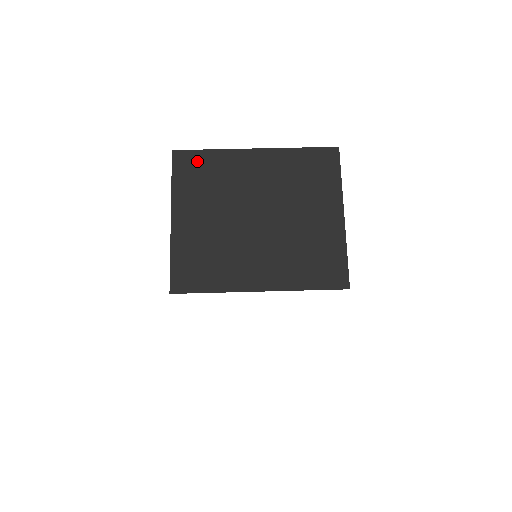
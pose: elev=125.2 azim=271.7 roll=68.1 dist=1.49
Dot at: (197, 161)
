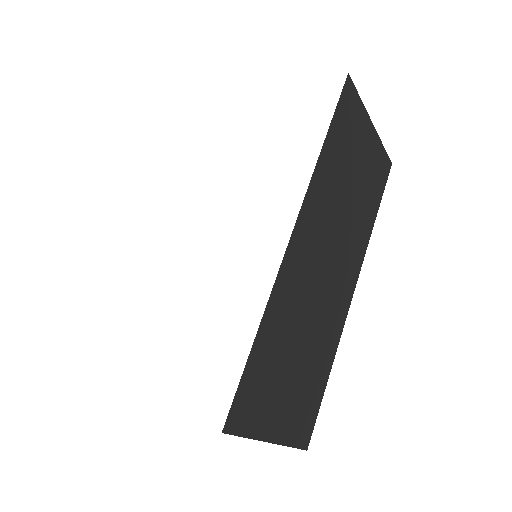
Dot at: occluded
